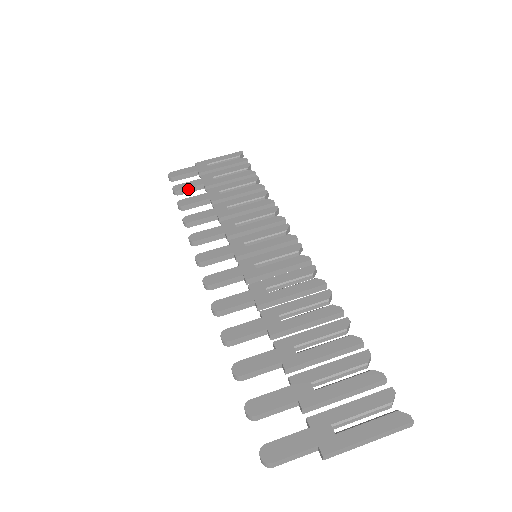
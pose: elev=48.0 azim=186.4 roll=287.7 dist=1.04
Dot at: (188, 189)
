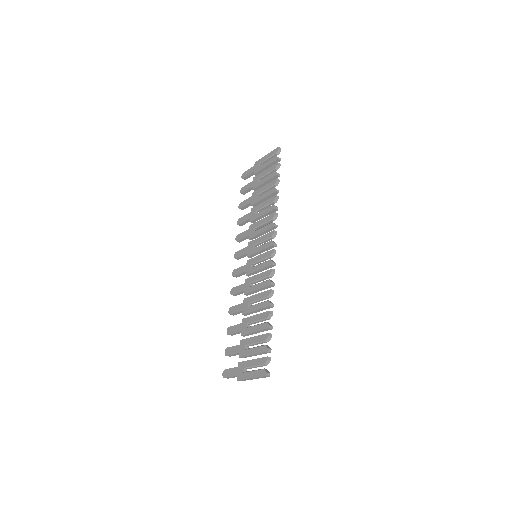
Dot at: (247, 191)
